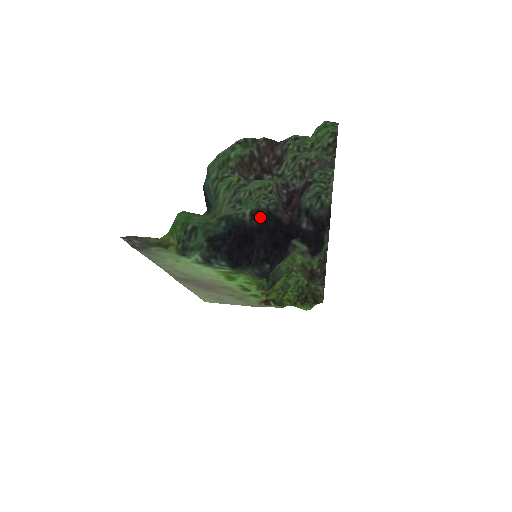
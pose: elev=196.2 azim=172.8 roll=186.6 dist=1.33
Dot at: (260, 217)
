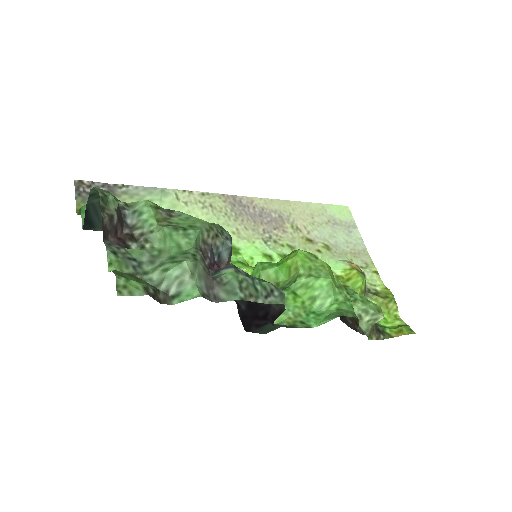
Dot at: occluded
